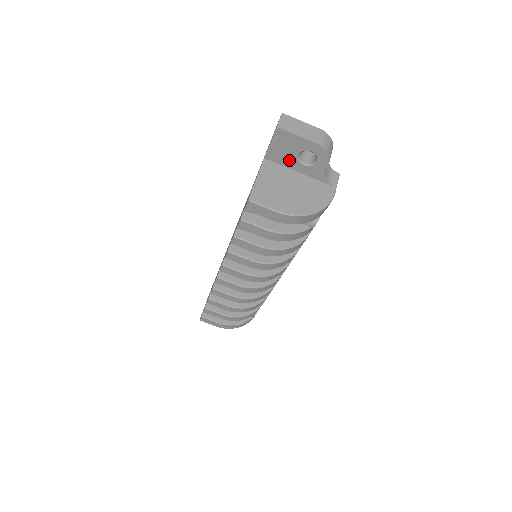
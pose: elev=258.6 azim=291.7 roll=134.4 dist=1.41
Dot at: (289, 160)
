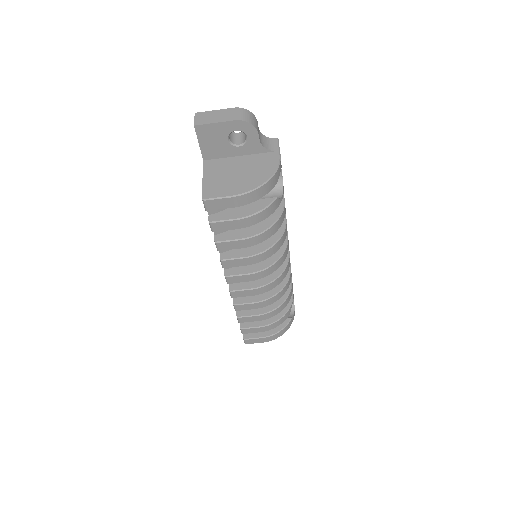
Dot at: (224, 150)
